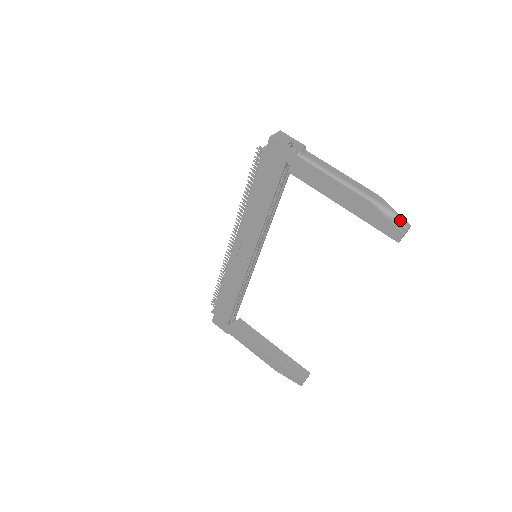
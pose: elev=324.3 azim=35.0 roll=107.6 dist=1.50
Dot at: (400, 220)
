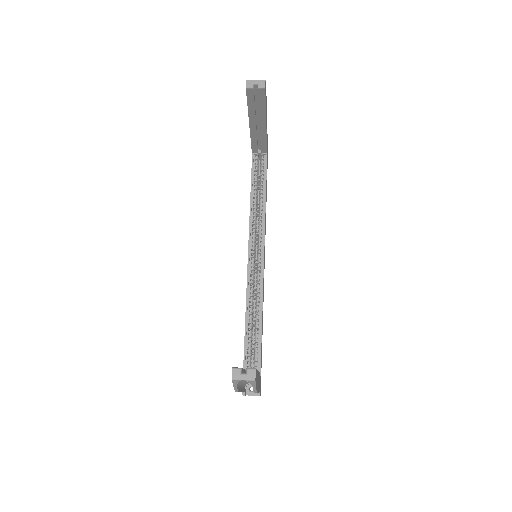
Dot at: occluded
